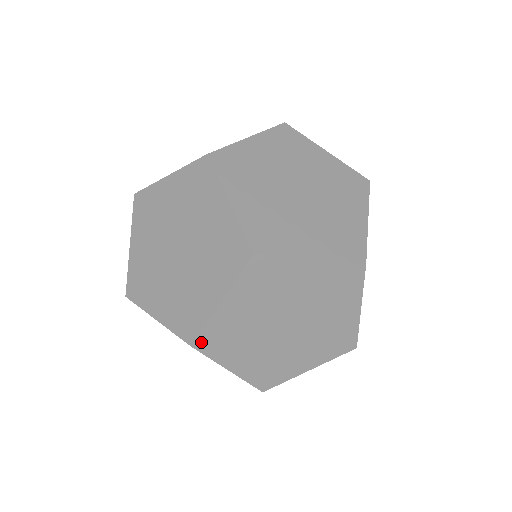
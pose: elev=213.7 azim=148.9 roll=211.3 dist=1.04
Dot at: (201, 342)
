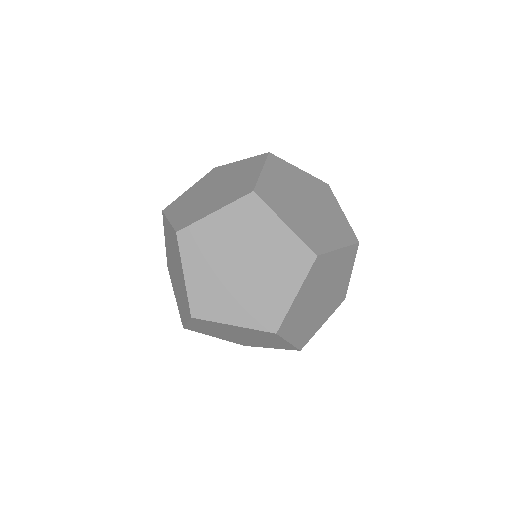
Dot at: (188, 328)
